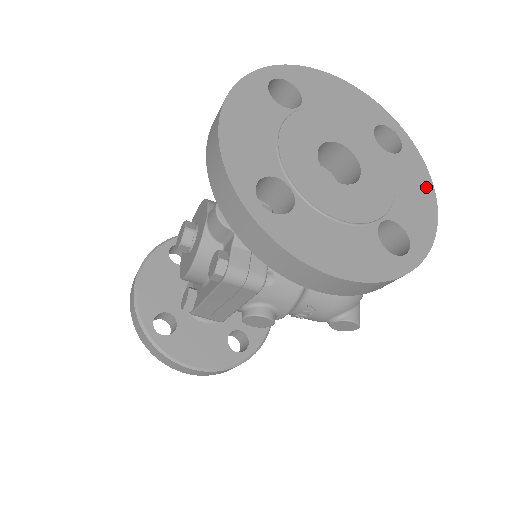
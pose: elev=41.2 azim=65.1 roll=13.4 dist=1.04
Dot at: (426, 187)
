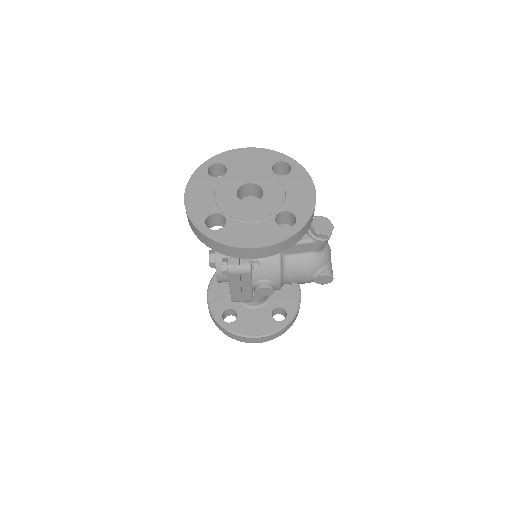
Dot at: (308, 185)
